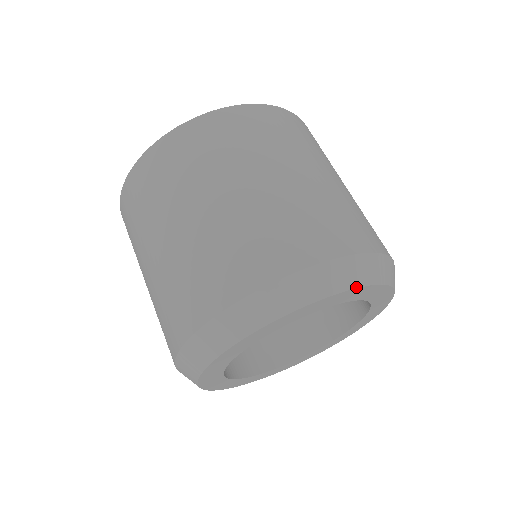
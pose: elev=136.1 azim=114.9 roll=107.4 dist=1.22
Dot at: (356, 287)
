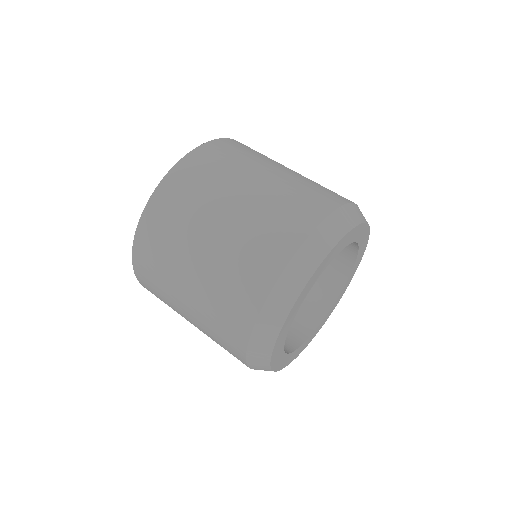
Dot at: (365, 222)
